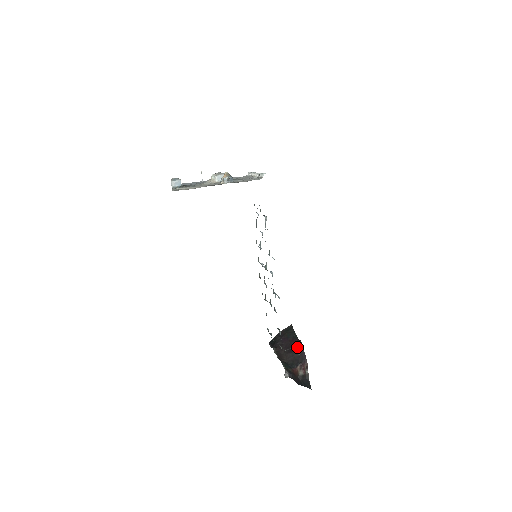
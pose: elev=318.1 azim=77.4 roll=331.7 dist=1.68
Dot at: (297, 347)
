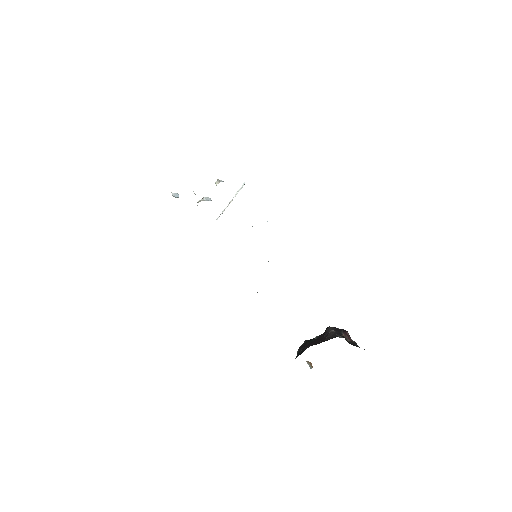
Dot at: (328, 330)
